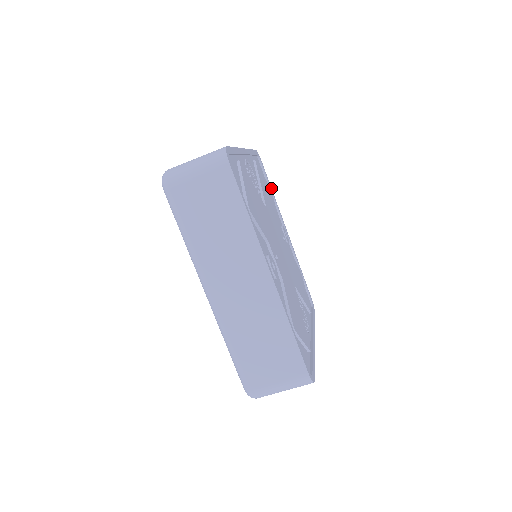
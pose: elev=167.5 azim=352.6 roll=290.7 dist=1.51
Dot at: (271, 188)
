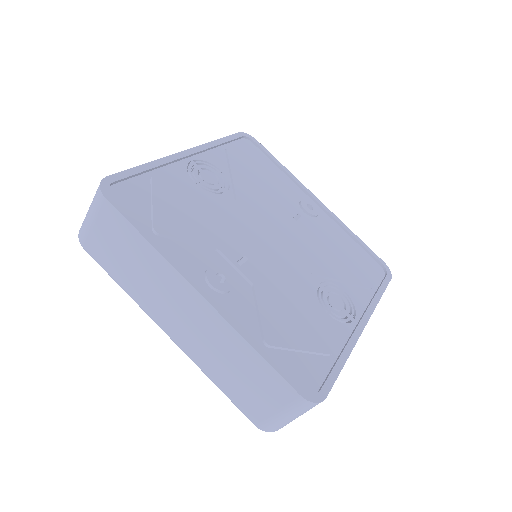
Dot at: (278, 162)
